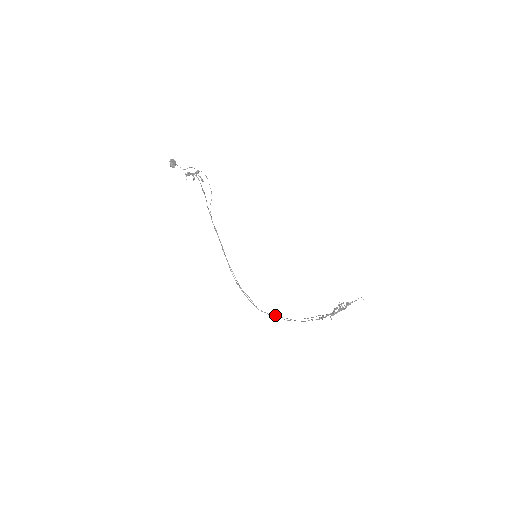
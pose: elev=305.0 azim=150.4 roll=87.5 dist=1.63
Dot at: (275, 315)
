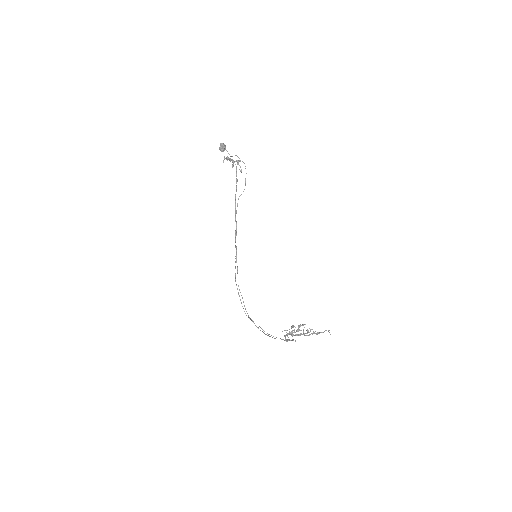
Dot at: occluded
